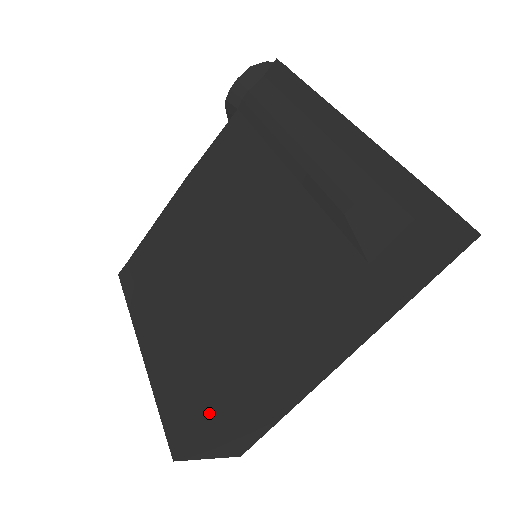
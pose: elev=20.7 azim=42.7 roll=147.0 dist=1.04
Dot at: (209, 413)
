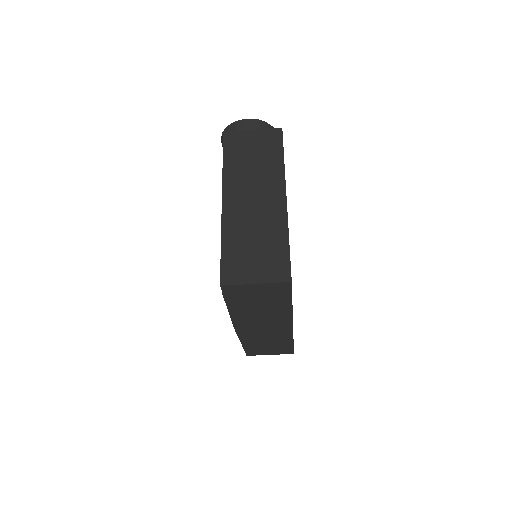
Dot at: occluded
